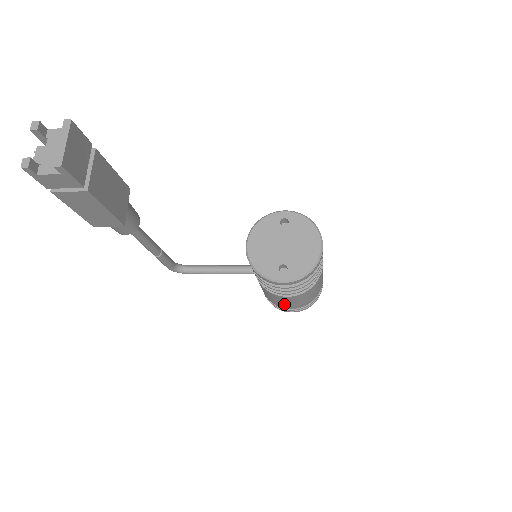
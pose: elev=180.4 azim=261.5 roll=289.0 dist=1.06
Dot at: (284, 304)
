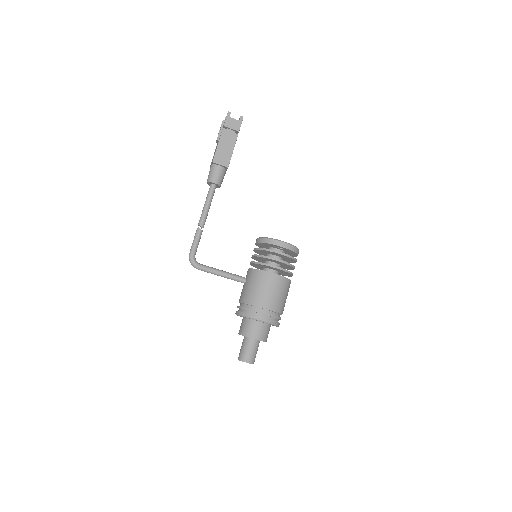
Dot at: (266, 295)
